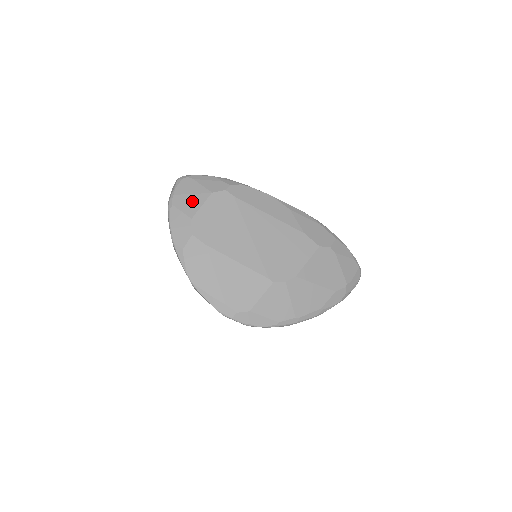
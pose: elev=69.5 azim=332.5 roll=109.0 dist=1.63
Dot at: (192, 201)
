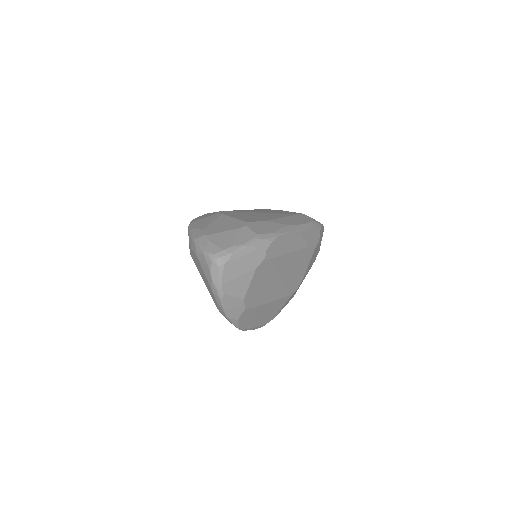
Dot at: (241, 283)
